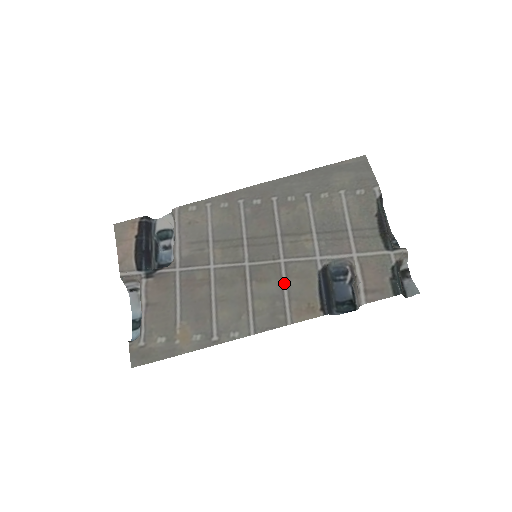
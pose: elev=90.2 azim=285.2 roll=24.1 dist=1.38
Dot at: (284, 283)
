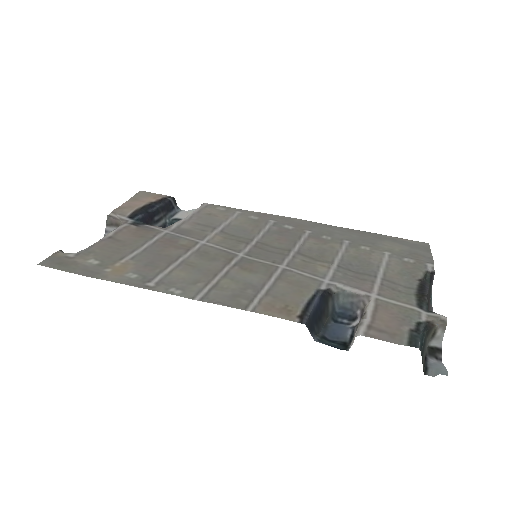
Dot at: (270, 281)
